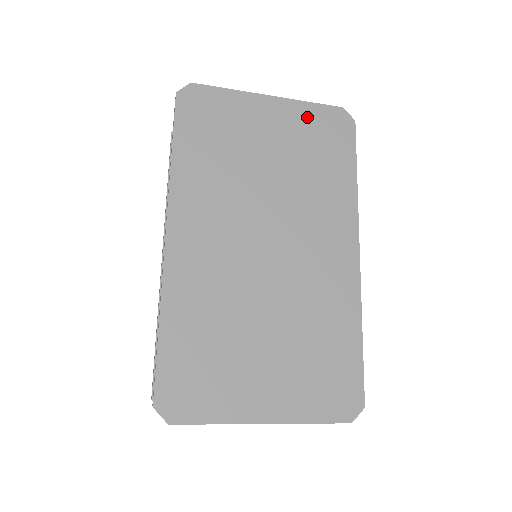
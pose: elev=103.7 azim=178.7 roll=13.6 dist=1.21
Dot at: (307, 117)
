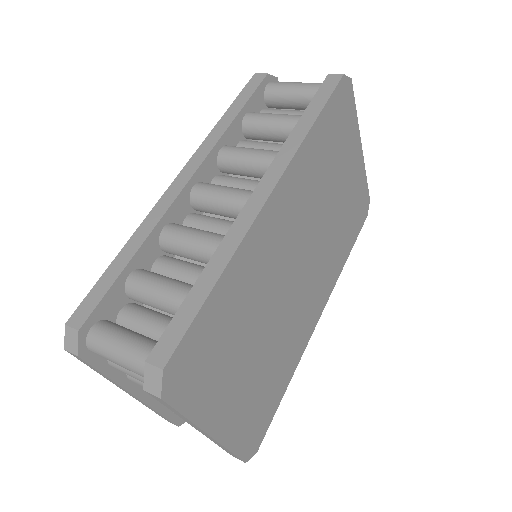
Dot at: (361, 187)
